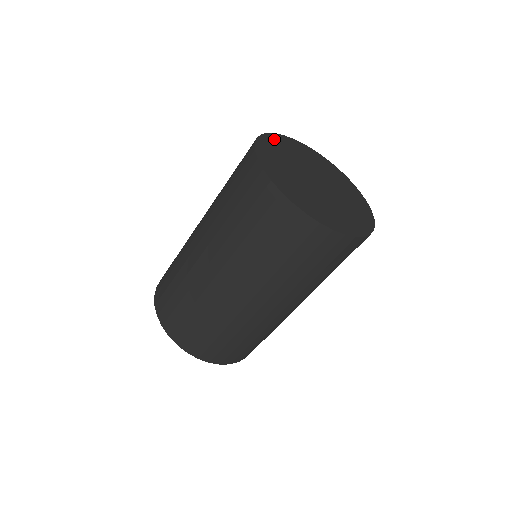
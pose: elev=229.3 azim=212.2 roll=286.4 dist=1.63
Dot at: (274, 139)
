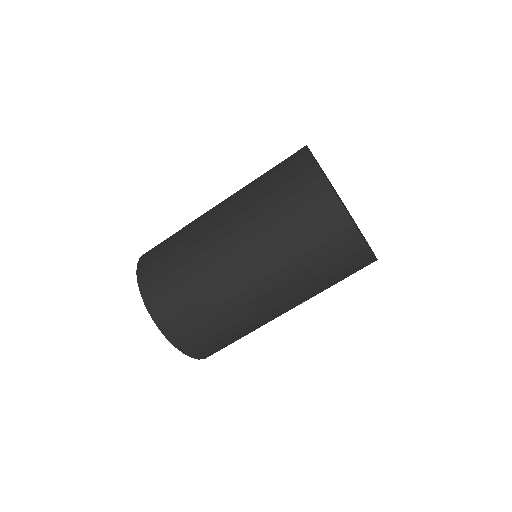
Dot at: occluded
